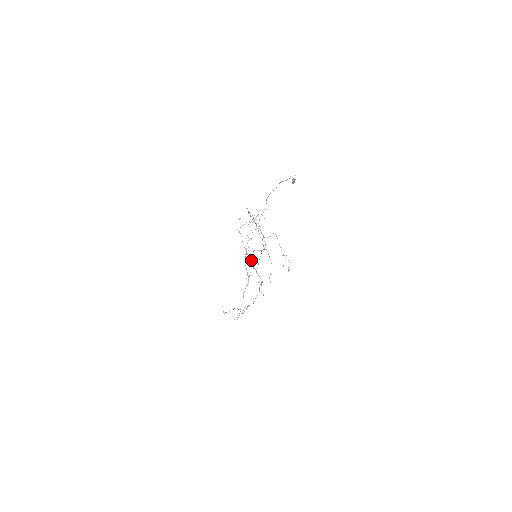
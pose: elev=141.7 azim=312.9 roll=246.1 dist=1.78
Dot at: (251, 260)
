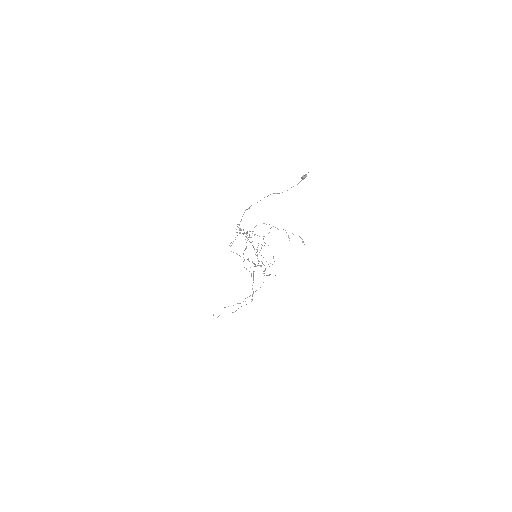
Dot at: (268, 264)
